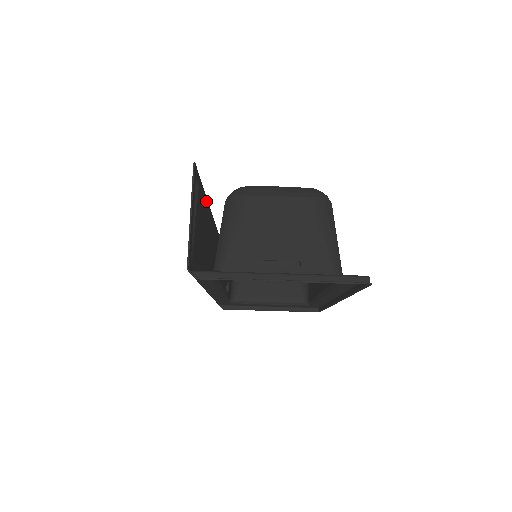
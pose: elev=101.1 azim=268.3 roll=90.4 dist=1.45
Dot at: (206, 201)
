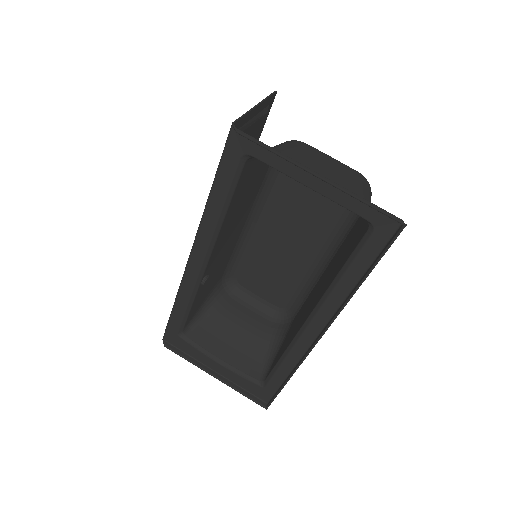
Dot at: occluded
